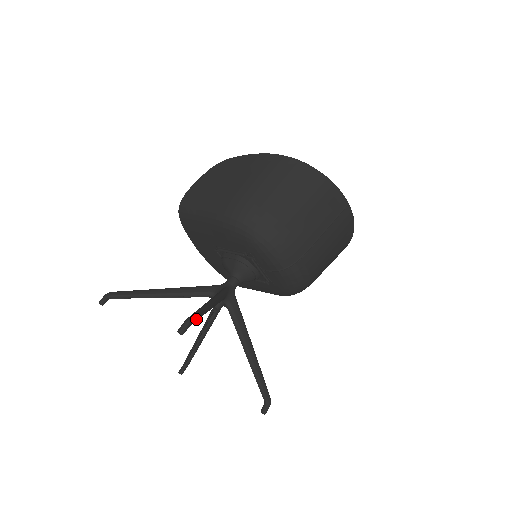
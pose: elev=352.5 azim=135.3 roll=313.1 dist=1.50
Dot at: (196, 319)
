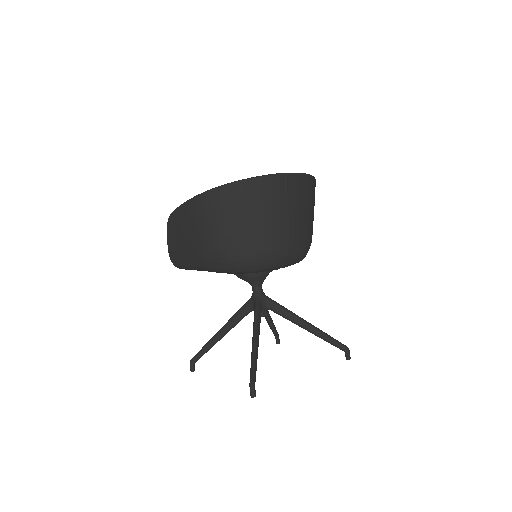
Dot at: (255, 375)
